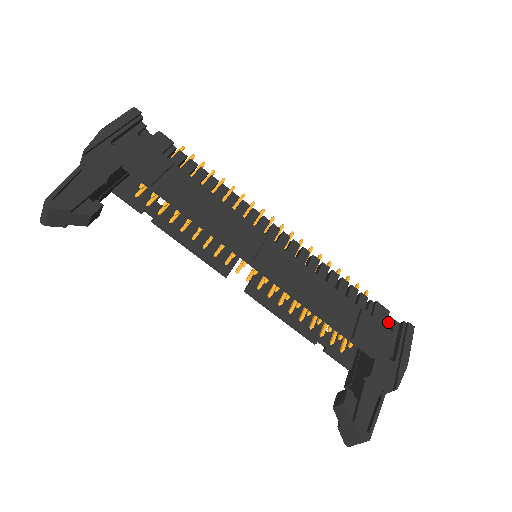
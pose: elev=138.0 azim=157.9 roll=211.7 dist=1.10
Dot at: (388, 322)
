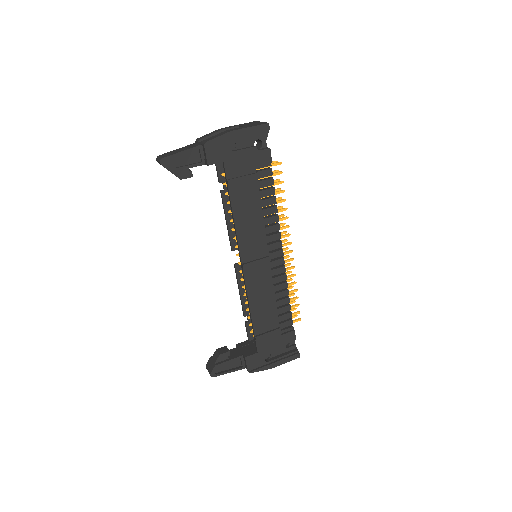
Dot at: (292, 342)
